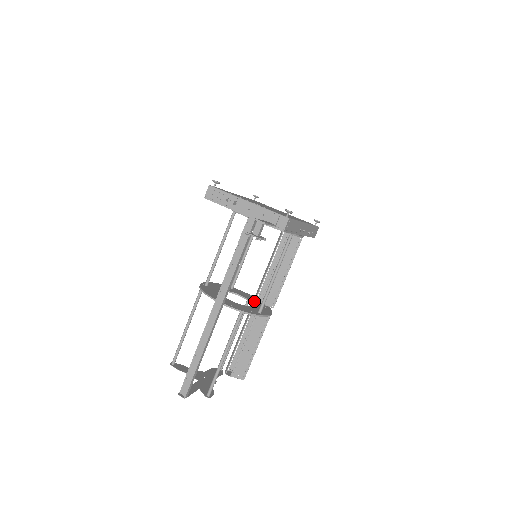
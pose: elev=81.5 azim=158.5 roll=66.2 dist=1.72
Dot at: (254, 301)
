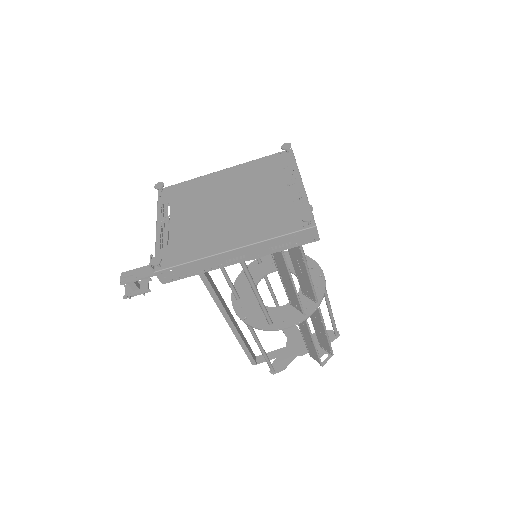
Dot at: occluded
